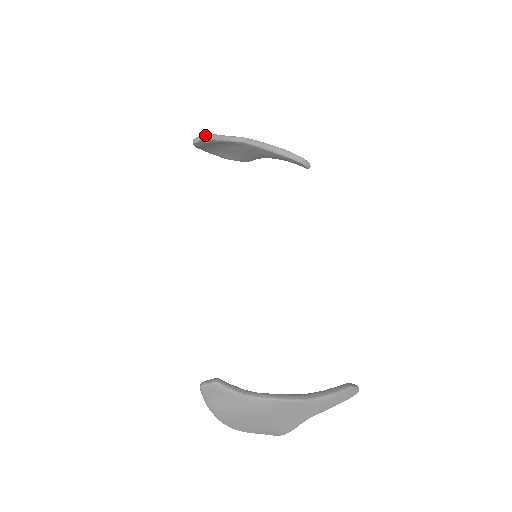
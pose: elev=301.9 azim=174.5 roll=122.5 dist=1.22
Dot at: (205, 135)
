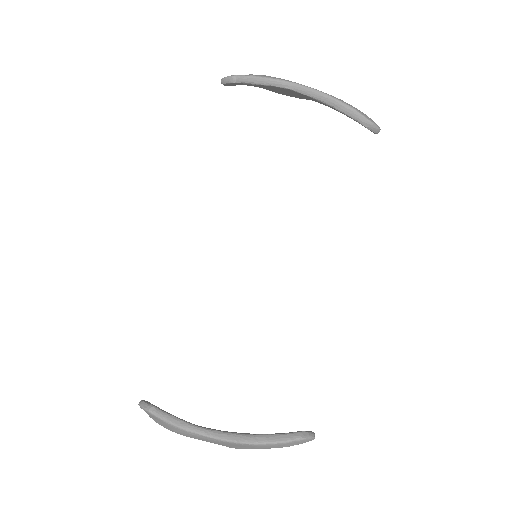
Dot at: (235, 78)
